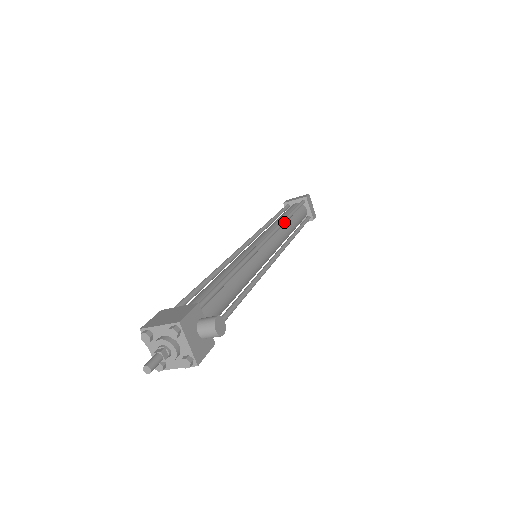
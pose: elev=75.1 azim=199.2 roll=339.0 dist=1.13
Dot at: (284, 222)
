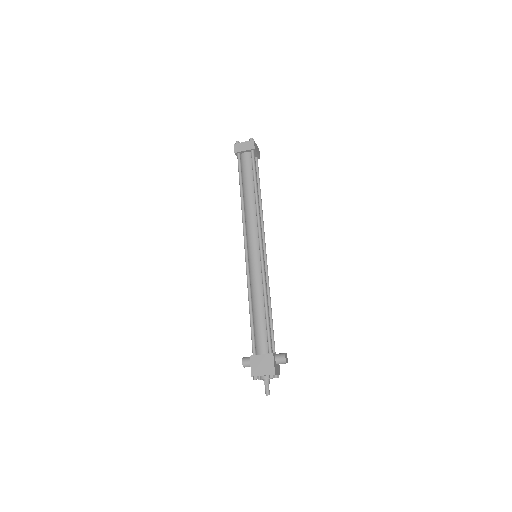
Dot at: occluded
